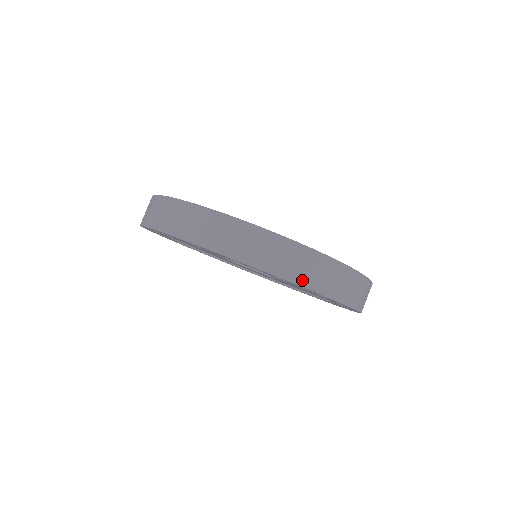
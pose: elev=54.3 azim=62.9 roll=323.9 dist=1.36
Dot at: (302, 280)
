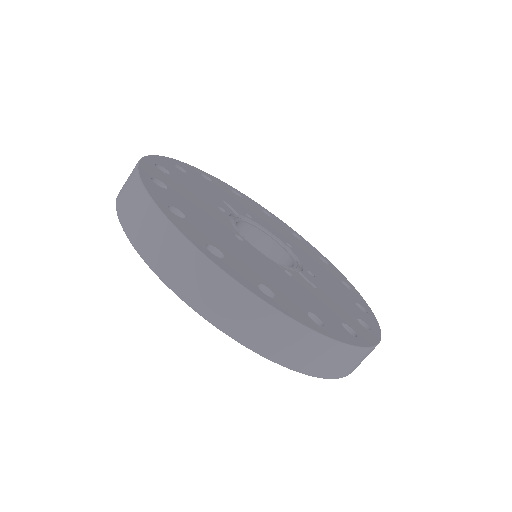
Dot at: (347, 373)
